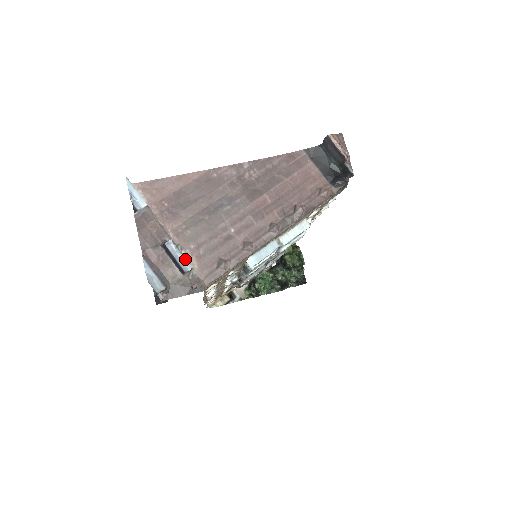
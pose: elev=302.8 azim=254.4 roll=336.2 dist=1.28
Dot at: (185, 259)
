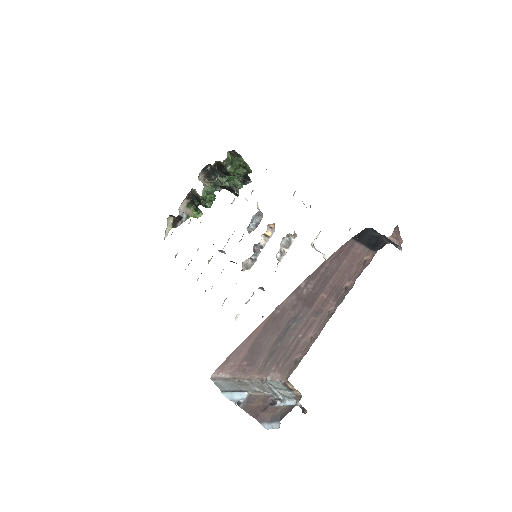
Dot at: (291, 401)
